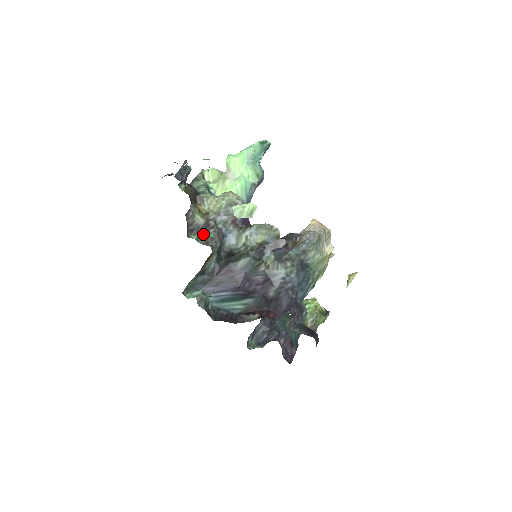
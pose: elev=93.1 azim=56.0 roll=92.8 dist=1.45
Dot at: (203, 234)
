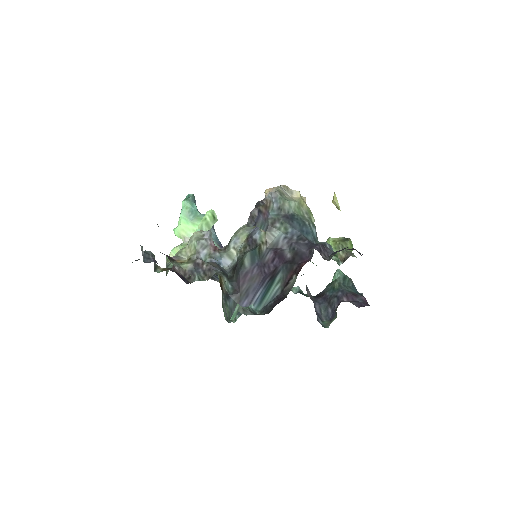
Dot at: (201, 274)
